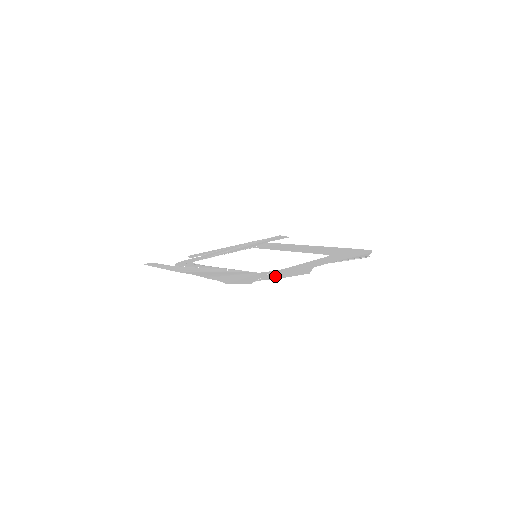
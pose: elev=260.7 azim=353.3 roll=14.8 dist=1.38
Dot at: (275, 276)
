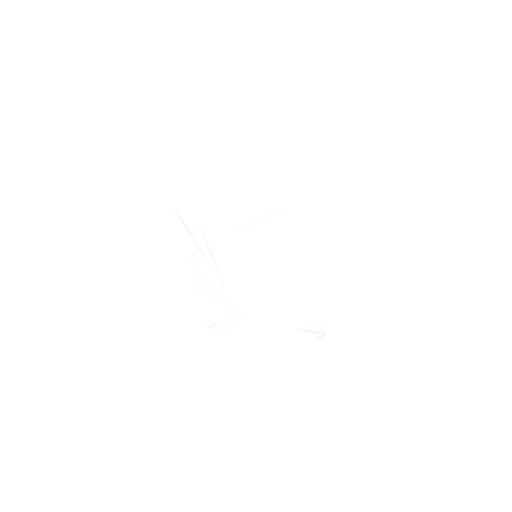
Dot at: (245, 334)
